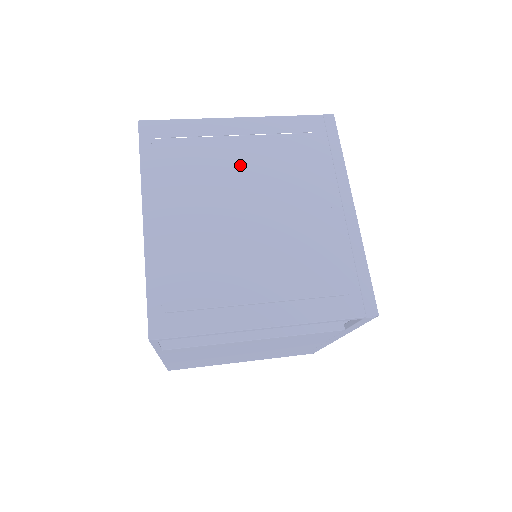
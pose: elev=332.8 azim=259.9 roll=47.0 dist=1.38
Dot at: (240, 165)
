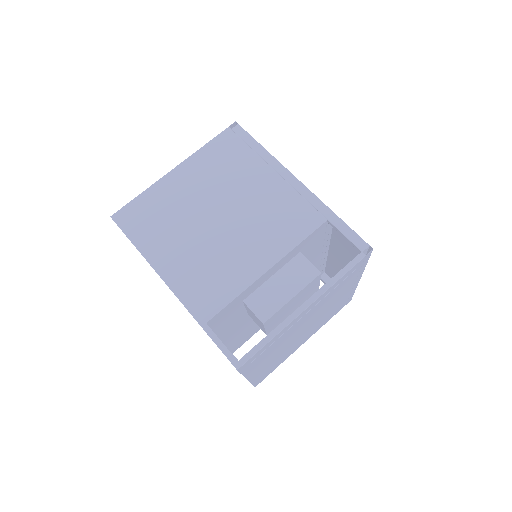
Dot at: (303, 323)
